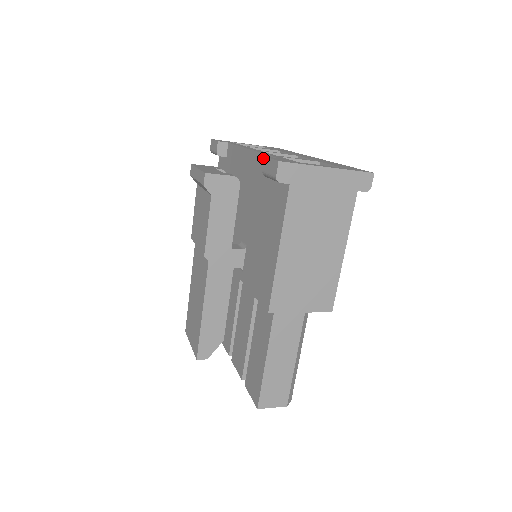
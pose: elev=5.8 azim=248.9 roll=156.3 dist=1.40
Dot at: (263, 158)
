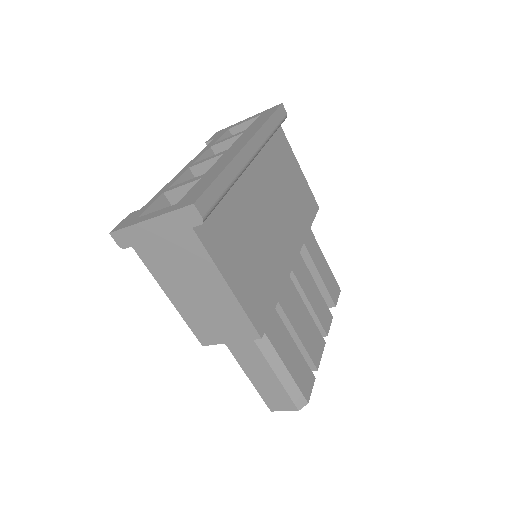
Dot at: occluded
